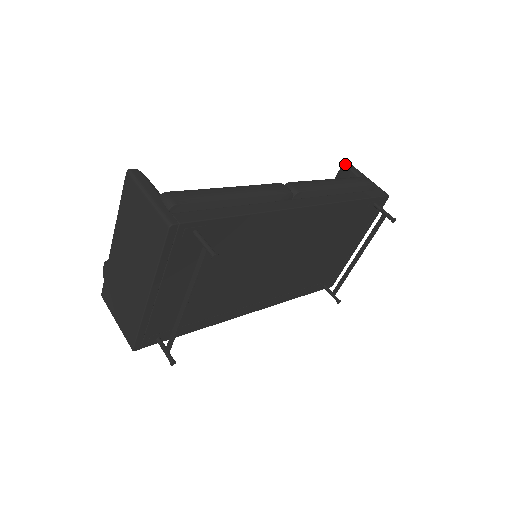
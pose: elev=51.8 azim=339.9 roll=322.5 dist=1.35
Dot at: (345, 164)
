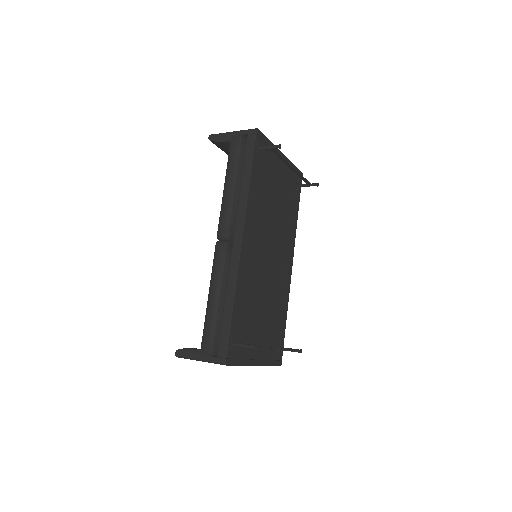
Dot at: (212, 141)
